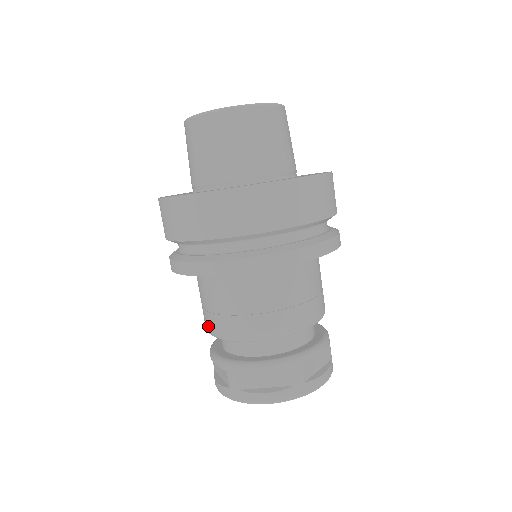
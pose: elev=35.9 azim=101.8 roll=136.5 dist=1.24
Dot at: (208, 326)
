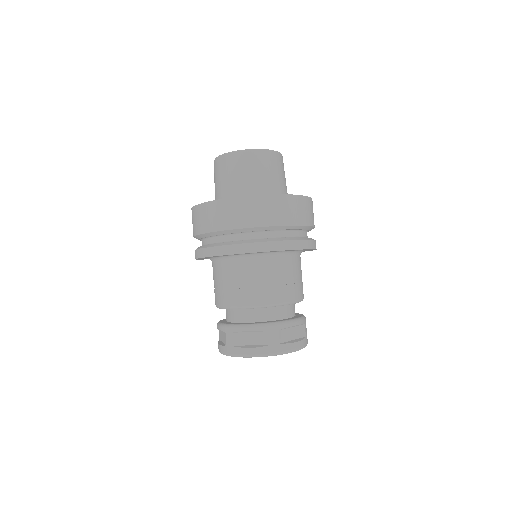
Dot at: (216, 301)
